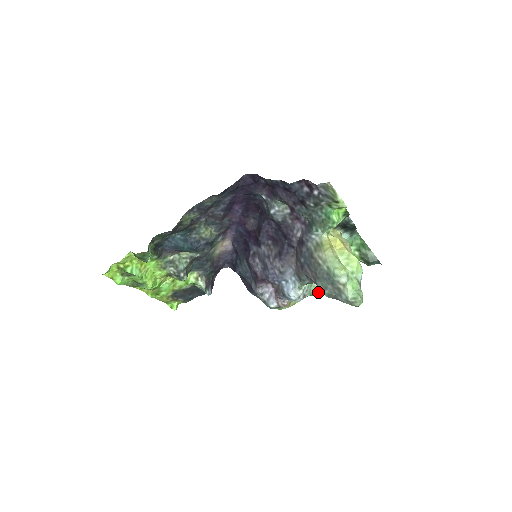
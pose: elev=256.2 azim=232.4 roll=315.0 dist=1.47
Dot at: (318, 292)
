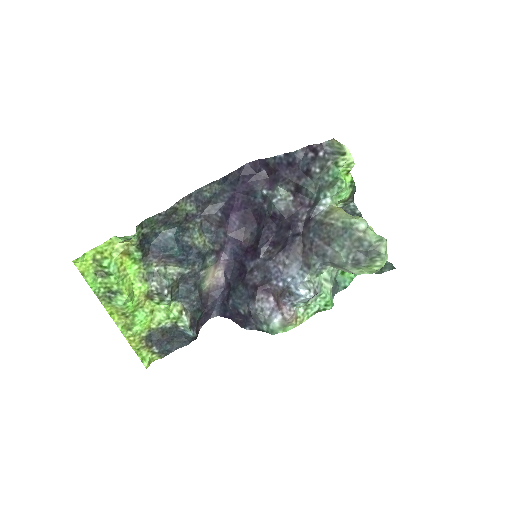
Dot at: (329, 298)
